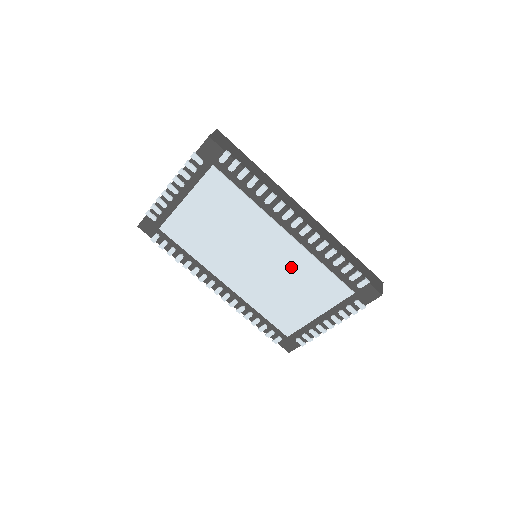
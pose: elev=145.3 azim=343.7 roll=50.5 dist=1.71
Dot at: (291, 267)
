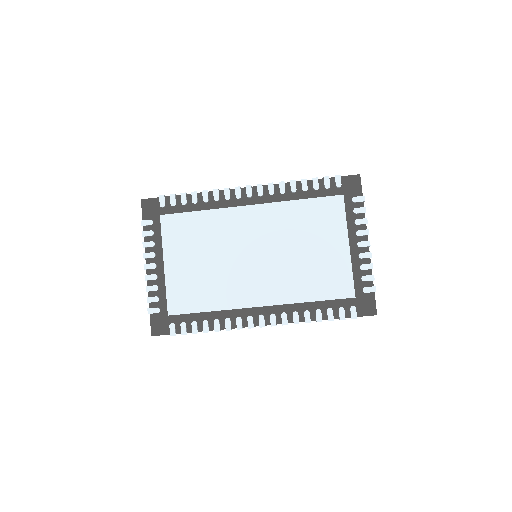
Dot at: (283, 228)
